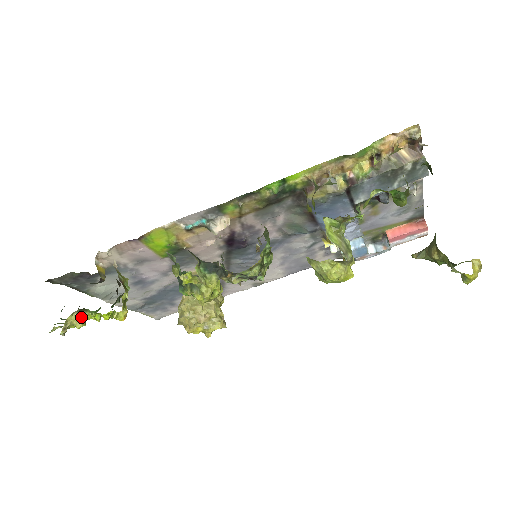
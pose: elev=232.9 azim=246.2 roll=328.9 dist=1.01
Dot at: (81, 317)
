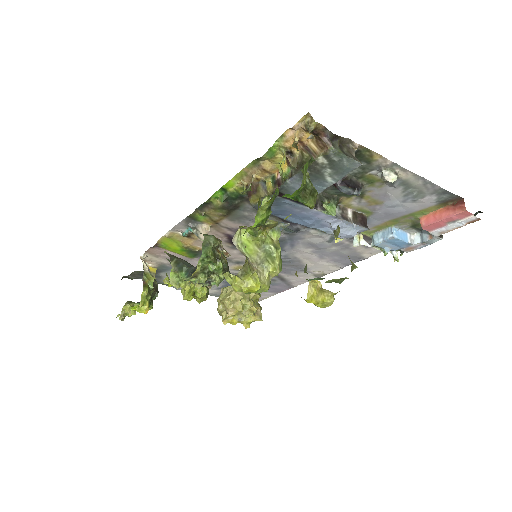
Dot at: occluded
